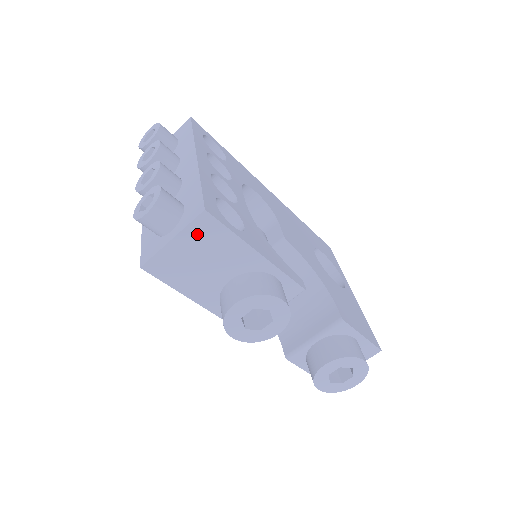
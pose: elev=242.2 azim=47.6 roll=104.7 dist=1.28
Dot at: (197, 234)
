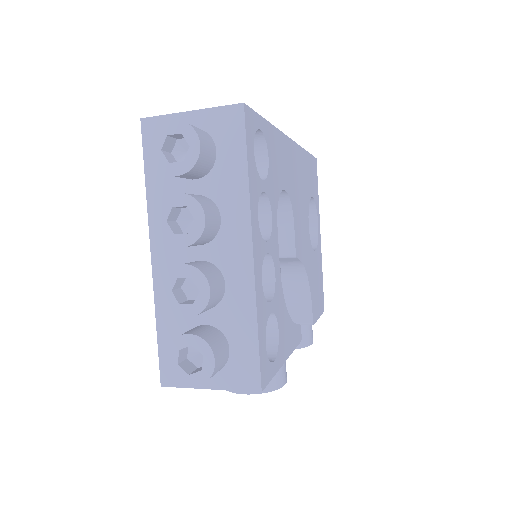
Dot at: occluded
